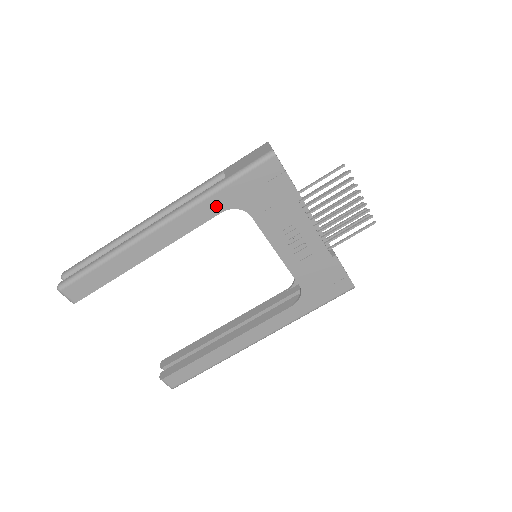
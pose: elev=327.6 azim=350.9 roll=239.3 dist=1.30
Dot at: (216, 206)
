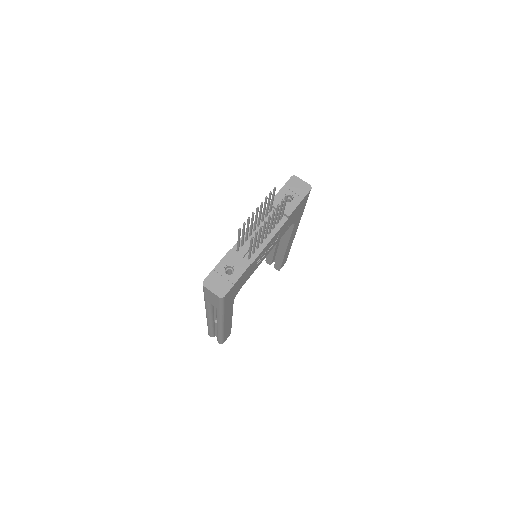
Dot at: (229, 307)
